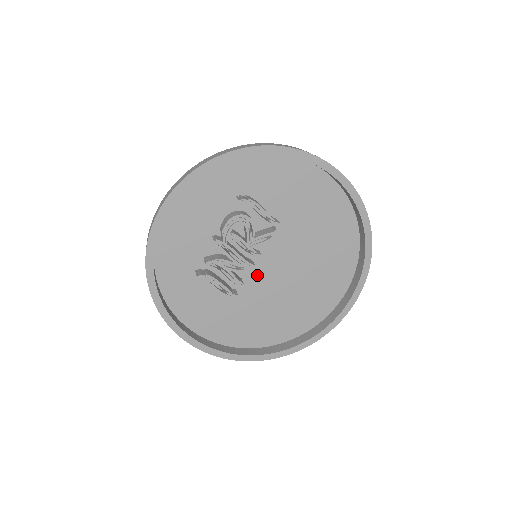
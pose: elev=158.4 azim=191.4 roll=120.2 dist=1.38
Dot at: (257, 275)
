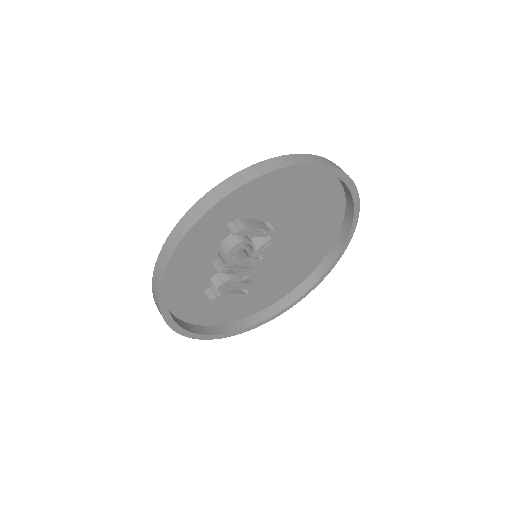
Dot at: (259, 266)
